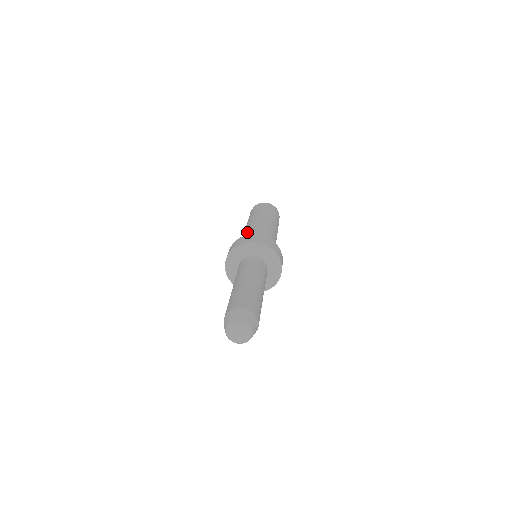
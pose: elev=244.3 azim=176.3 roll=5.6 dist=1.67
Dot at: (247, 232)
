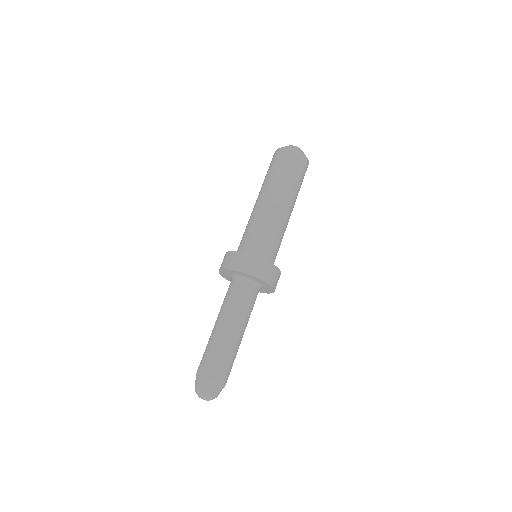
Dot at: (263, 223)
